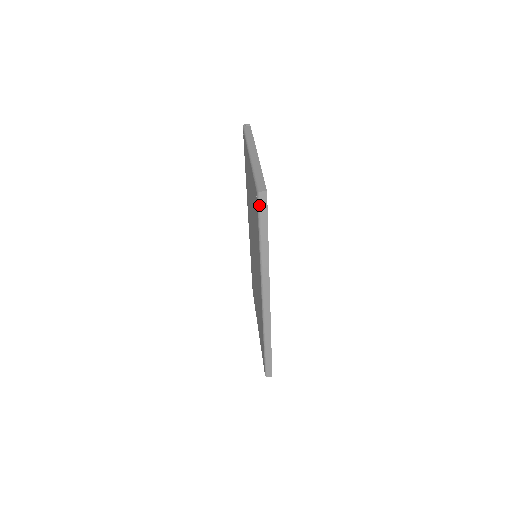
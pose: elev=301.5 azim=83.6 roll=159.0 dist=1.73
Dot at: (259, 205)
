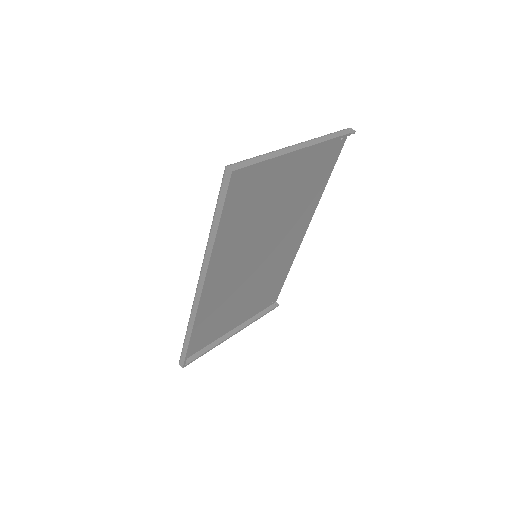
Dot at: (222, 181)
